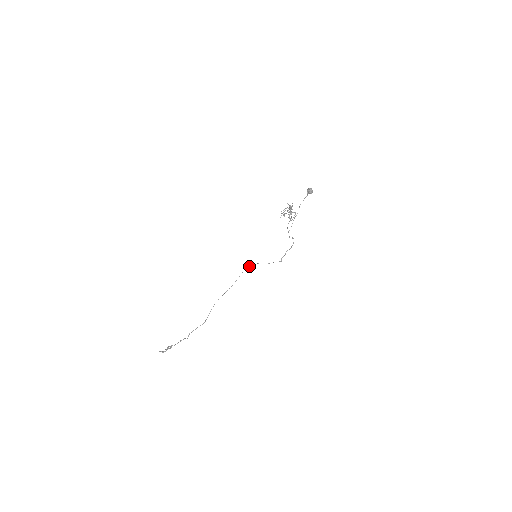
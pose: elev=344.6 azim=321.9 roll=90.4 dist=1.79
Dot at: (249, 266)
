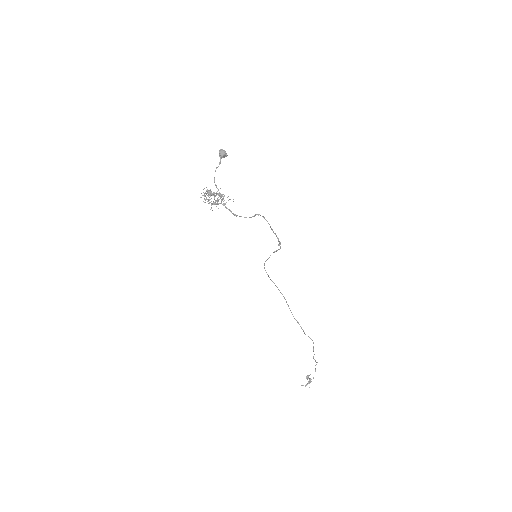
Dot at: occluded
